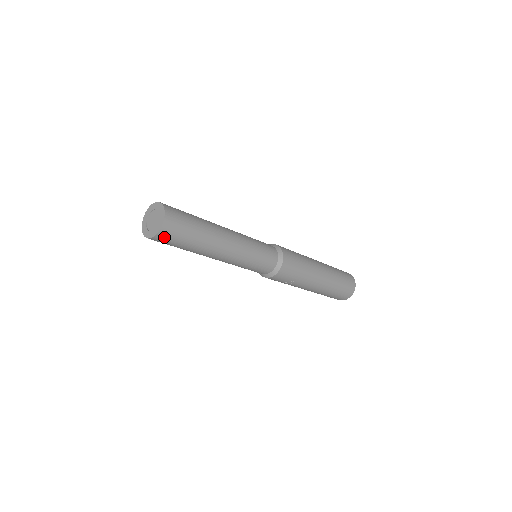
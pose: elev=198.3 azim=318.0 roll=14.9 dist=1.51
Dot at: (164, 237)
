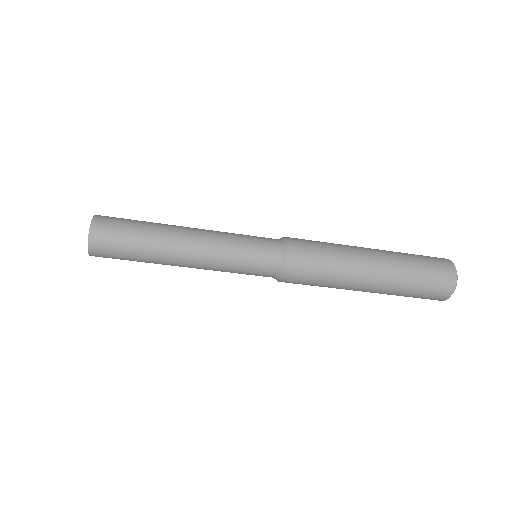
Dot at: (99, 249)
